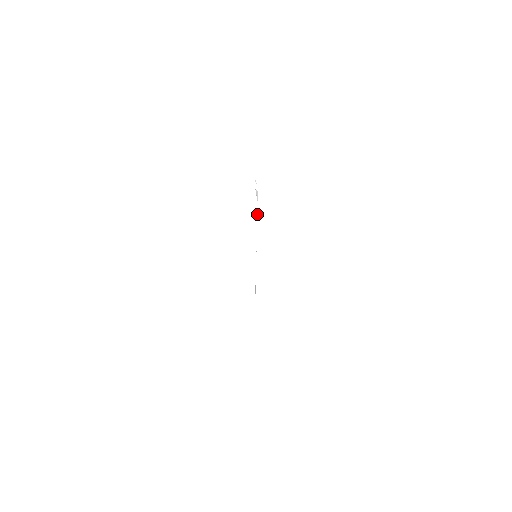
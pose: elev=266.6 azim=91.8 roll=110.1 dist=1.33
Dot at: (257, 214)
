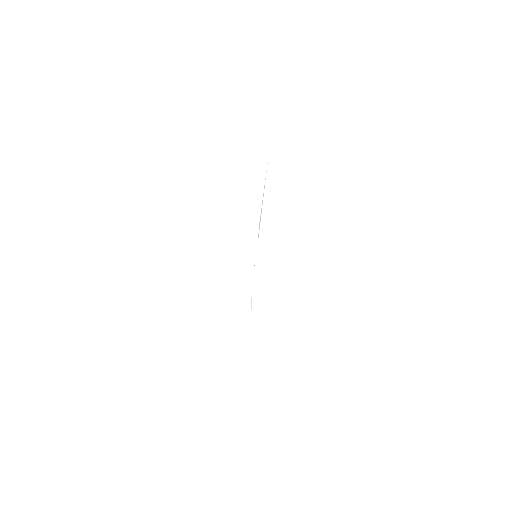
Dot at: occluded
